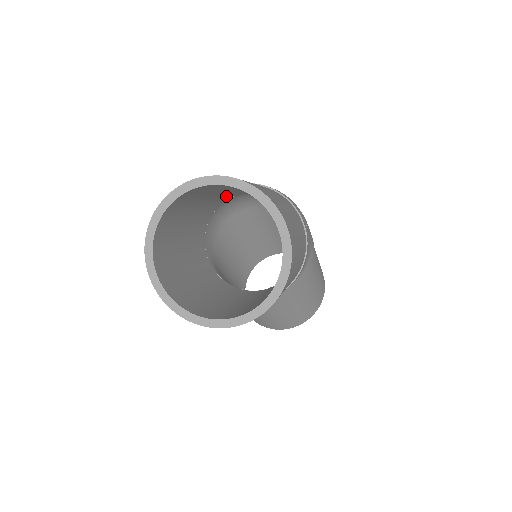
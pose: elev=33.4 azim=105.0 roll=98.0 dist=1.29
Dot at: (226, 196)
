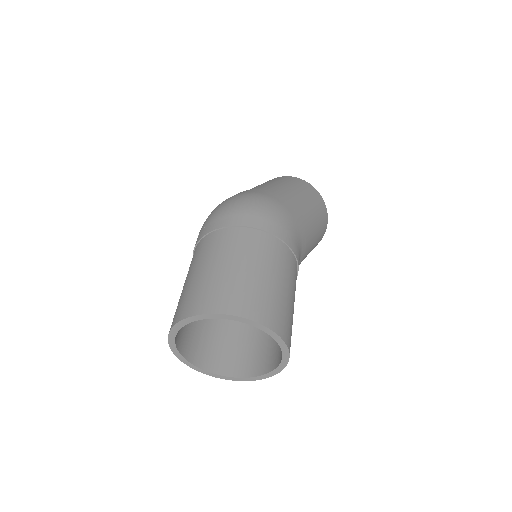
Dot at: occluded
